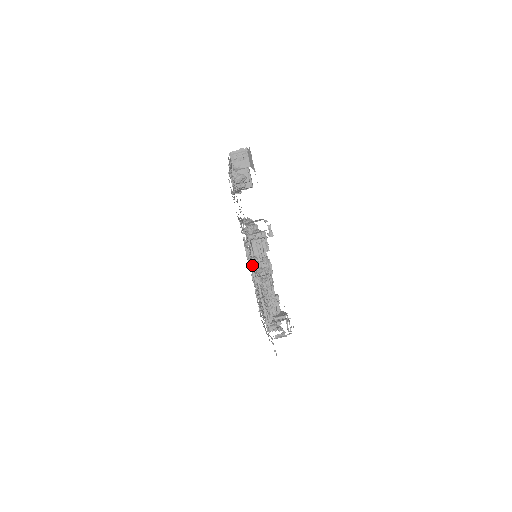
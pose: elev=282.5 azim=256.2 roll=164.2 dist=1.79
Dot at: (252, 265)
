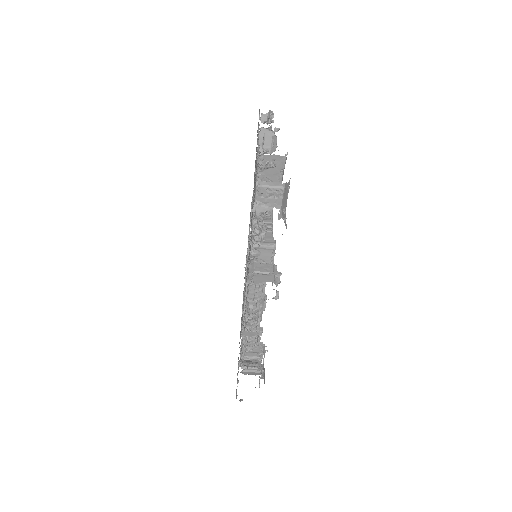
Dot at: occluded
